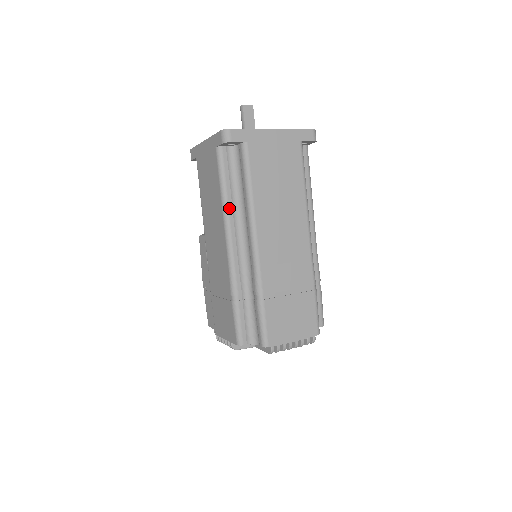
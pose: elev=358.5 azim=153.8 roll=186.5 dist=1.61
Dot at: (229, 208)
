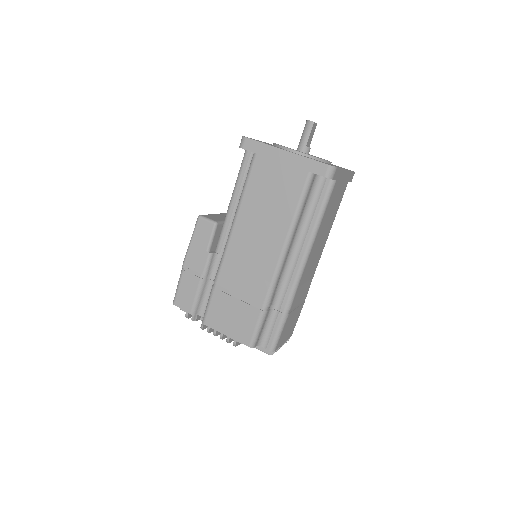
Dot at: (295, 230)
